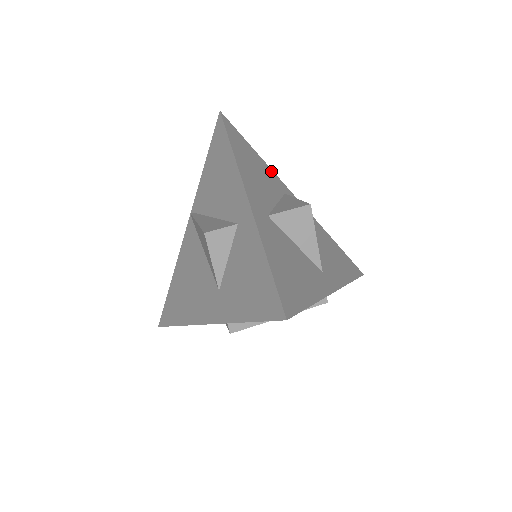
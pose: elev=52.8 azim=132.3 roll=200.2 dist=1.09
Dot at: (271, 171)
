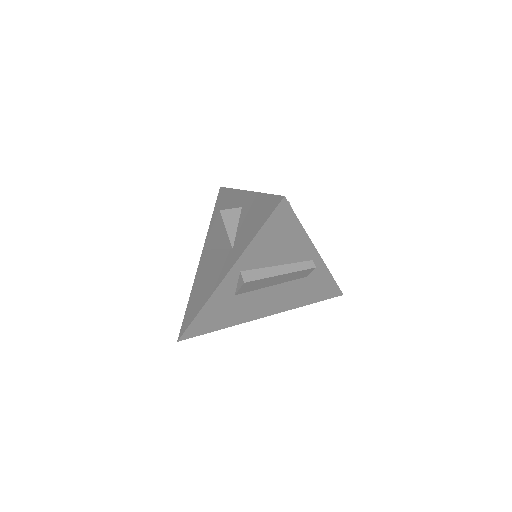
Dot at: occluded
